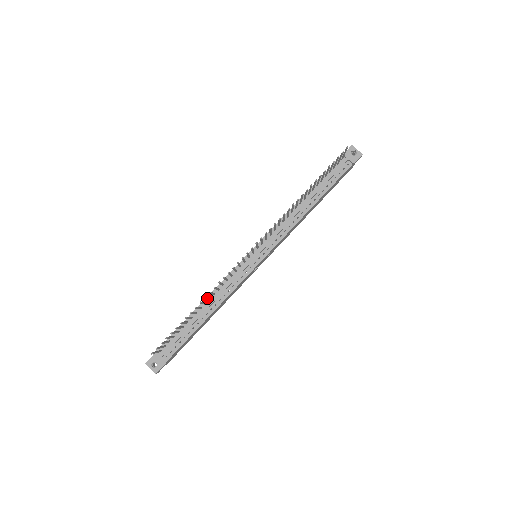
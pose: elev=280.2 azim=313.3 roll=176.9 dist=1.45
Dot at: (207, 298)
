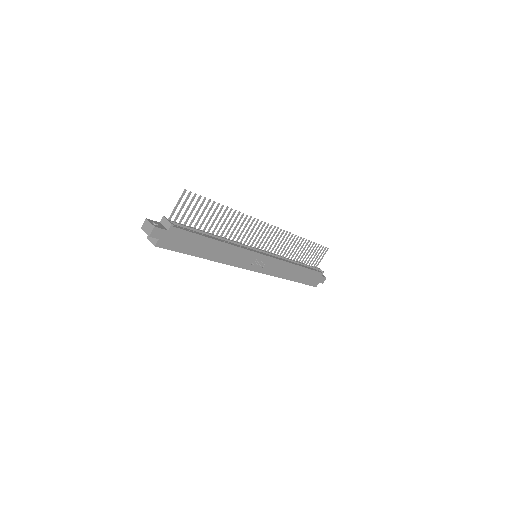
Dot at: (229, 222)
